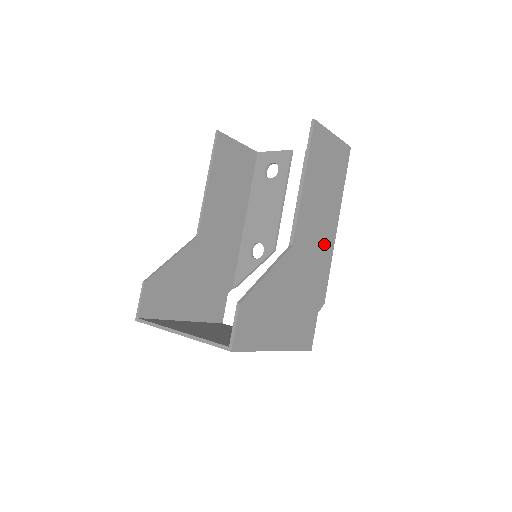
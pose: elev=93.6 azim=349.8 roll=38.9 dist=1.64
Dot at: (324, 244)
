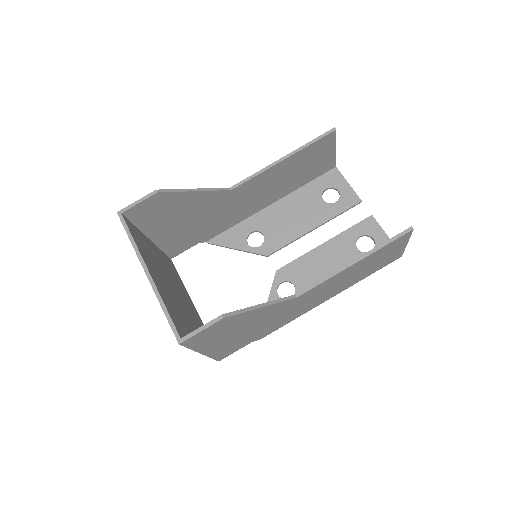
Dot at: (311, 305)
